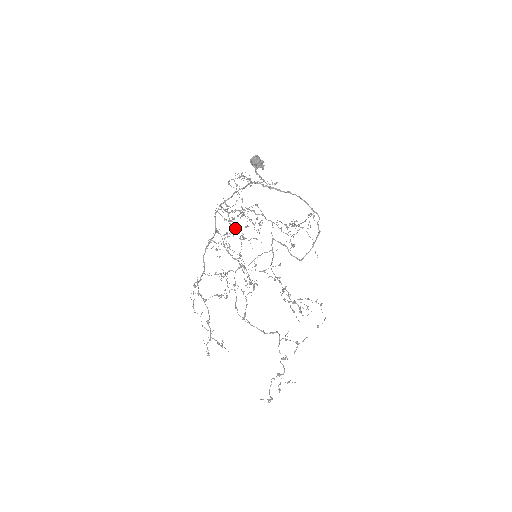
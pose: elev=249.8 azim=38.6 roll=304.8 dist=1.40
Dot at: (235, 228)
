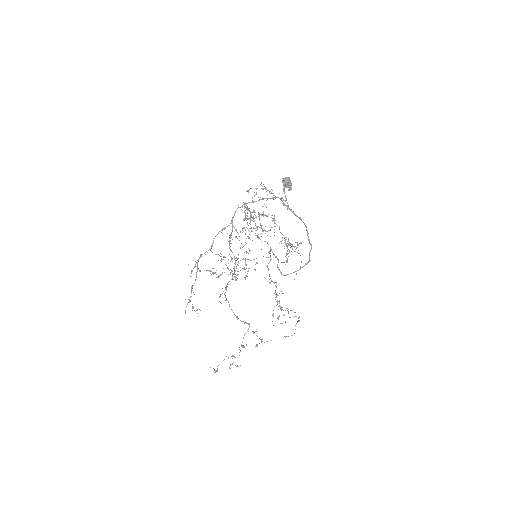
Dot at: (256, 227)
